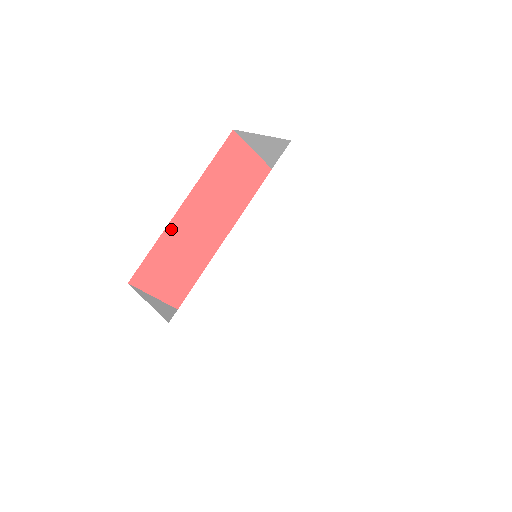
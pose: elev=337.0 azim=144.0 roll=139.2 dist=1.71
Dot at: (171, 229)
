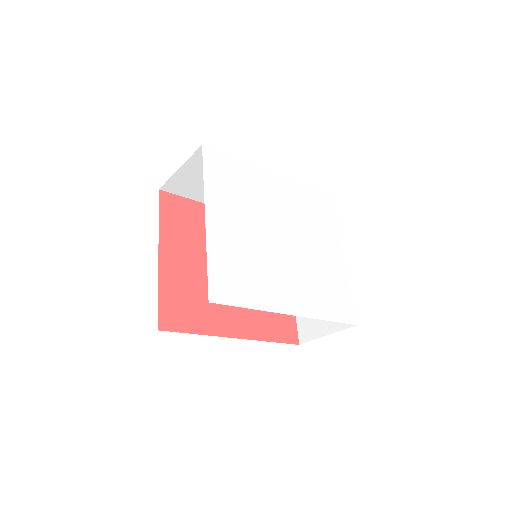
Dot at: occluded
